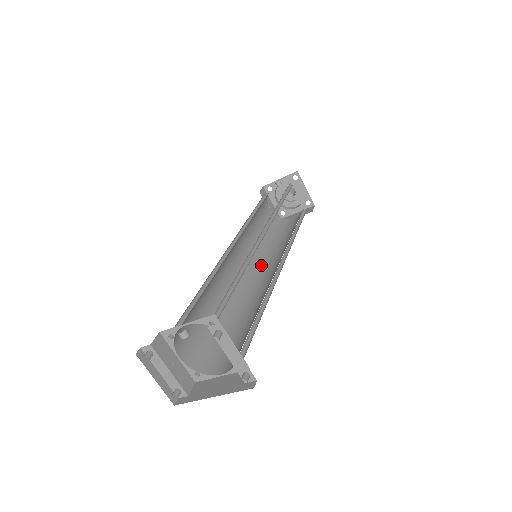
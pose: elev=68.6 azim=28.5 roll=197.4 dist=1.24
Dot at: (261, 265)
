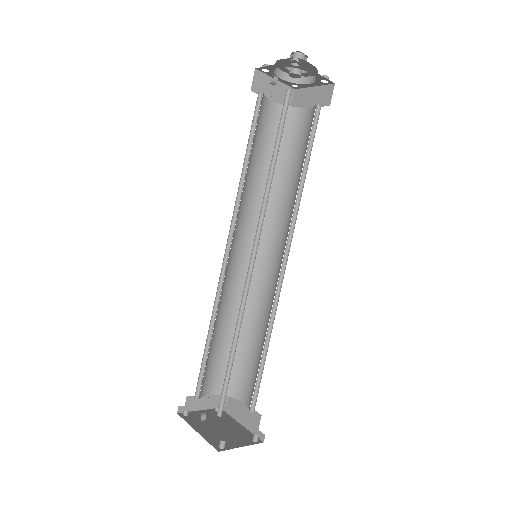
Dot at: (269, 233)
